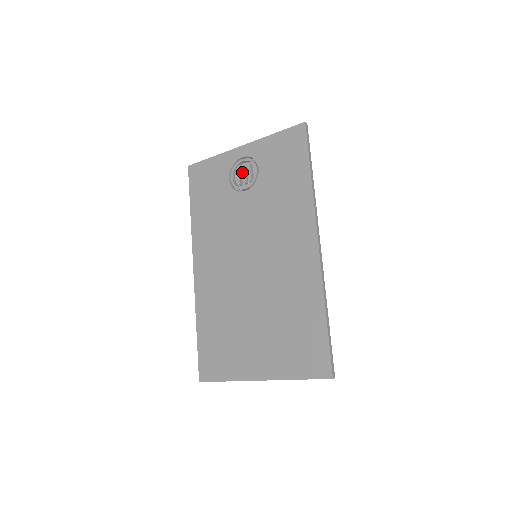
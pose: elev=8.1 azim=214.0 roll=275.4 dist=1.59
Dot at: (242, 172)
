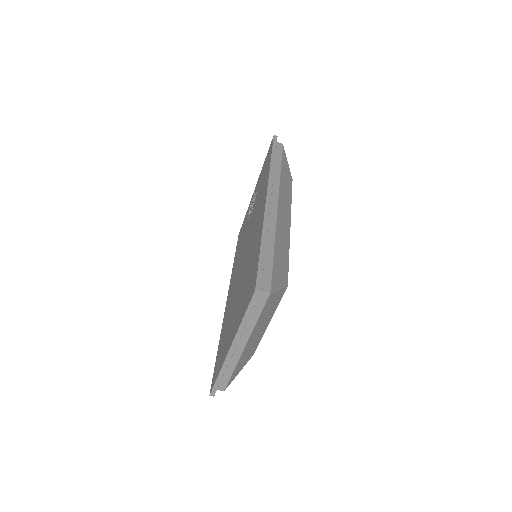
Dot at: occluded
